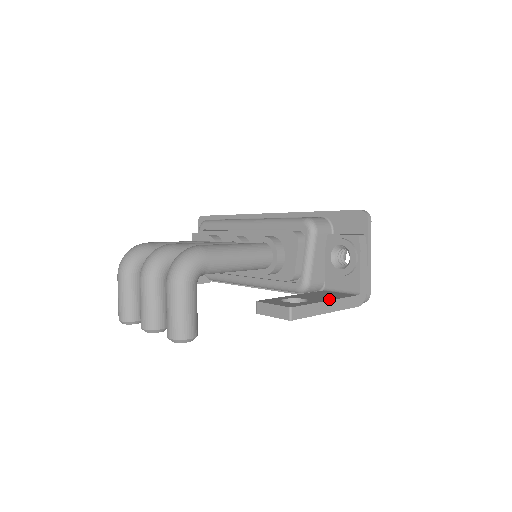
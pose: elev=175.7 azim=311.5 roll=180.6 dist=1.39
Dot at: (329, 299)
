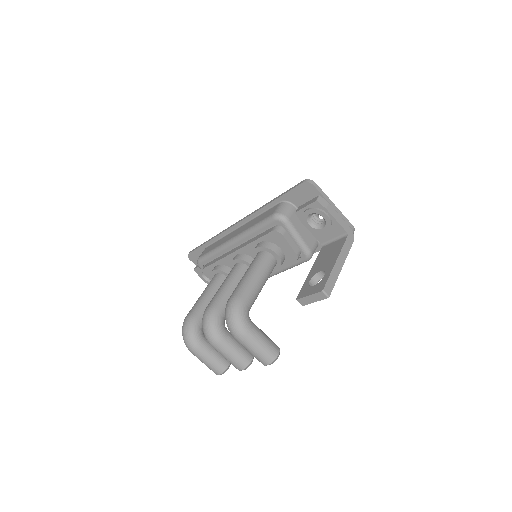
Dot at: (335, 258)
